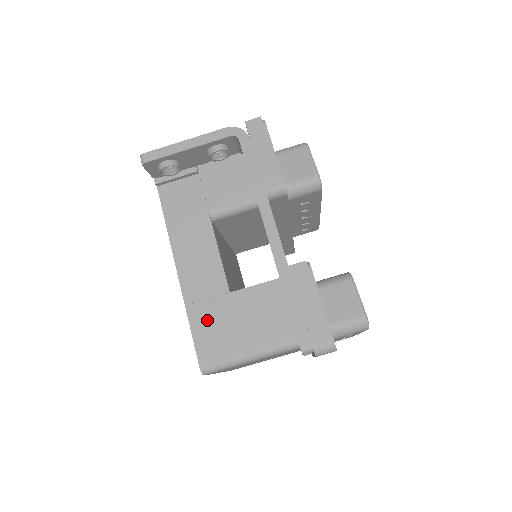
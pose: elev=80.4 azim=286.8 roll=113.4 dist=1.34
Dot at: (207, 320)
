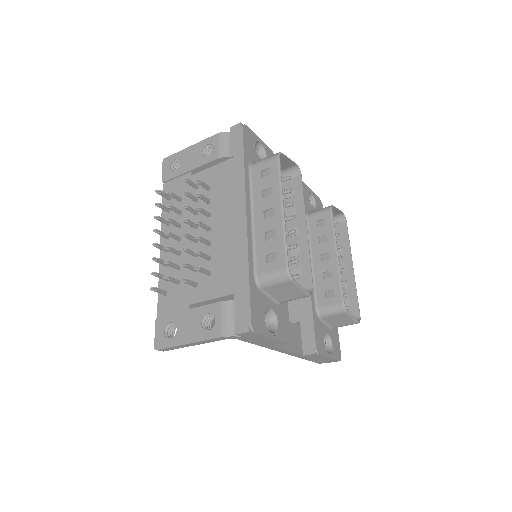
Dot at: occluded
